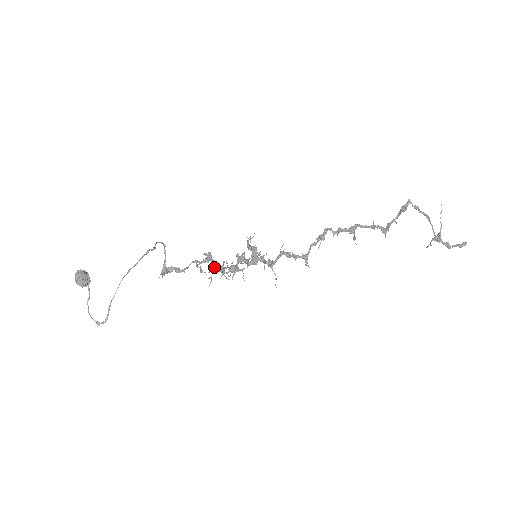
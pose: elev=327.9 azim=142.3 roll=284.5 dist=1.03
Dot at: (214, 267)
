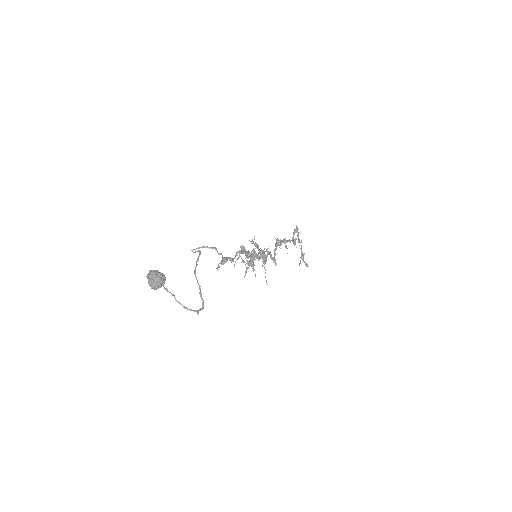
Dot at: (252, 254)
